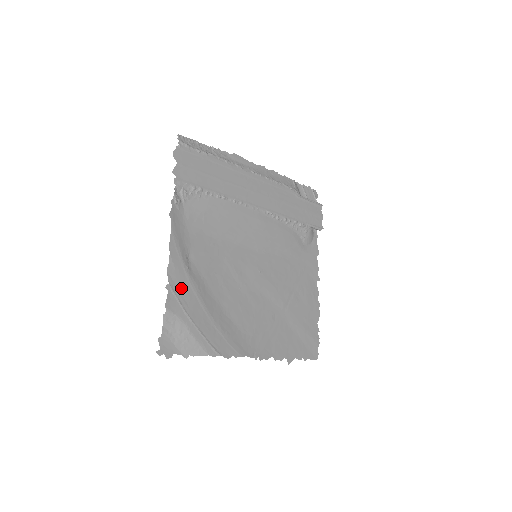
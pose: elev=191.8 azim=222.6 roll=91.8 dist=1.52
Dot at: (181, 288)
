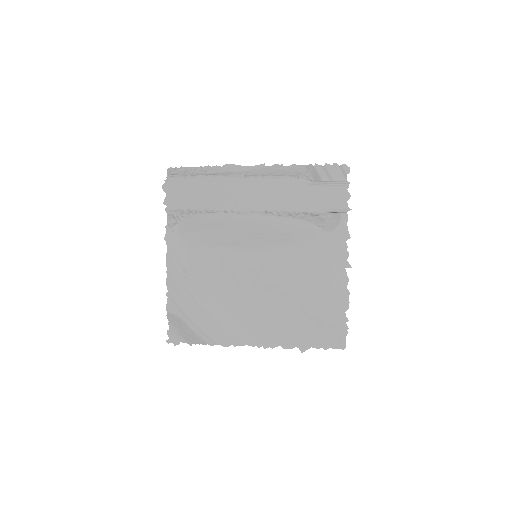
Dot at: (179, 294)
